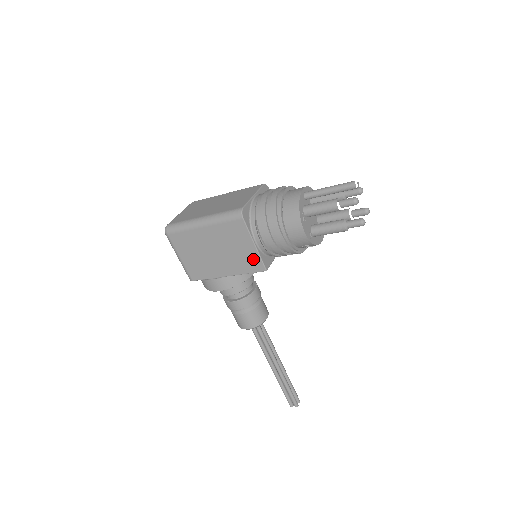
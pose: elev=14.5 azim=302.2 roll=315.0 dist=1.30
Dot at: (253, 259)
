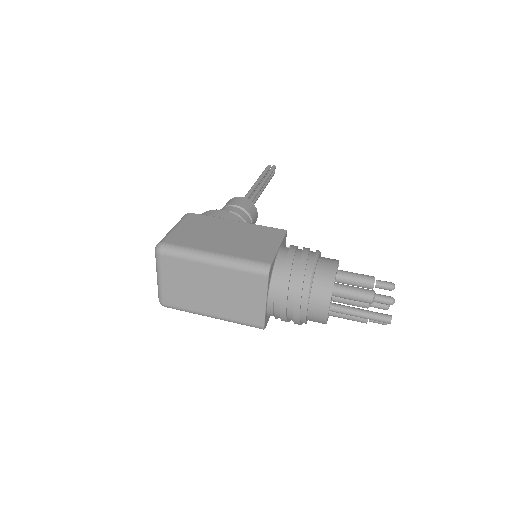
Dot at: occluded
